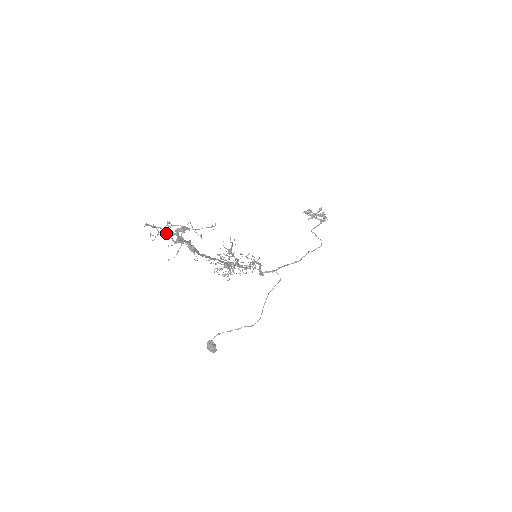
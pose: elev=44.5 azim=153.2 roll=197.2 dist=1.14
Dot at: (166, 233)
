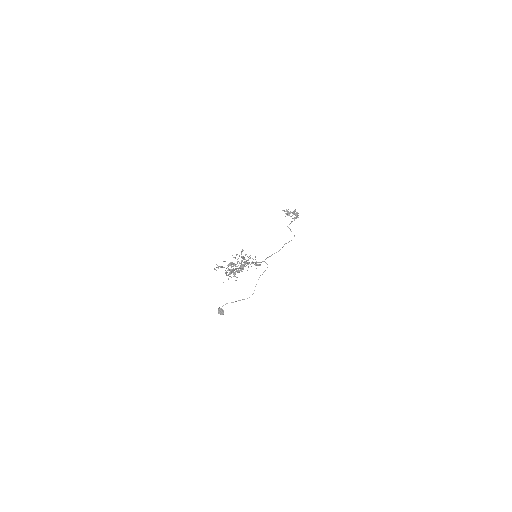
Dot at: (226, 272)
